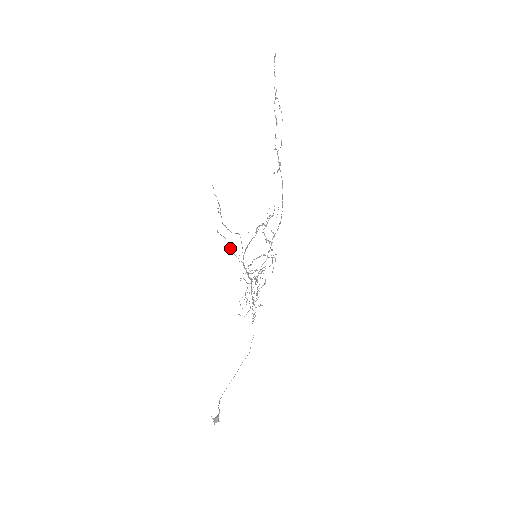
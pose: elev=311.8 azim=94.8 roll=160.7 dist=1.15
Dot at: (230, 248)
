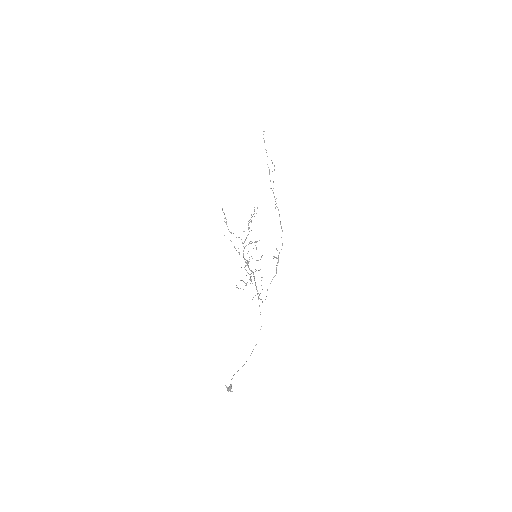
Dot at: (235, 248)
